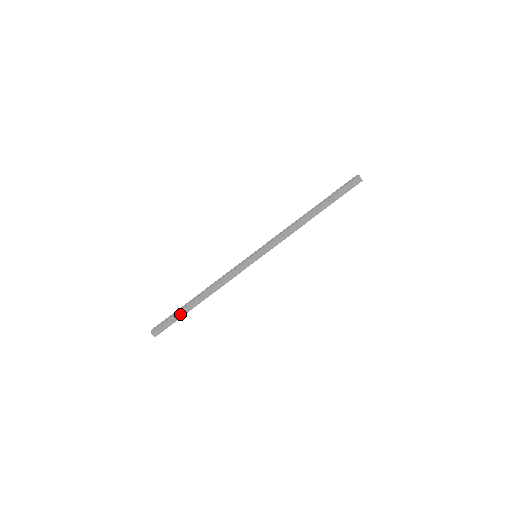
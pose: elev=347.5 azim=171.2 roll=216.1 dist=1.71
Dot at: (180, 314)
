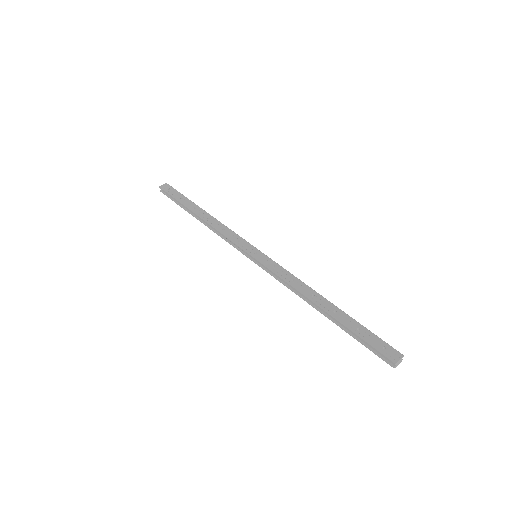
Dot at: (182, 205)
